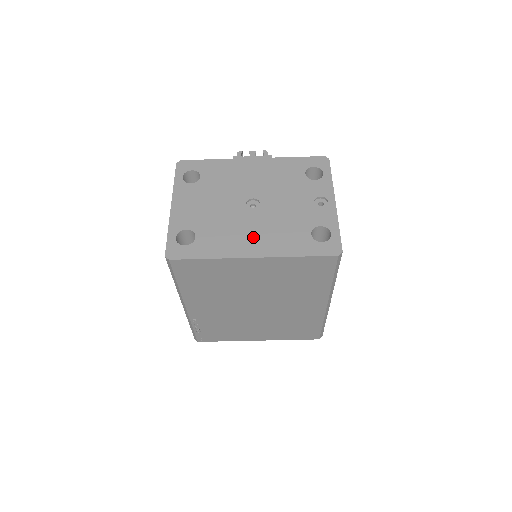
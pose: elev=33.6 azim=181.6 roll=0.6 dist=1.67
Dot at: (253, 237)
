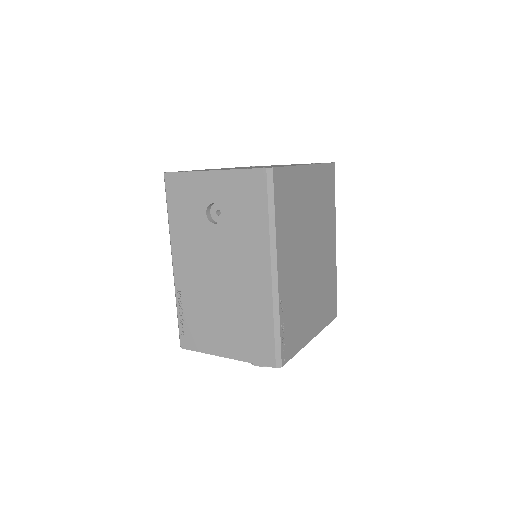
Dot at: (288, 165)
